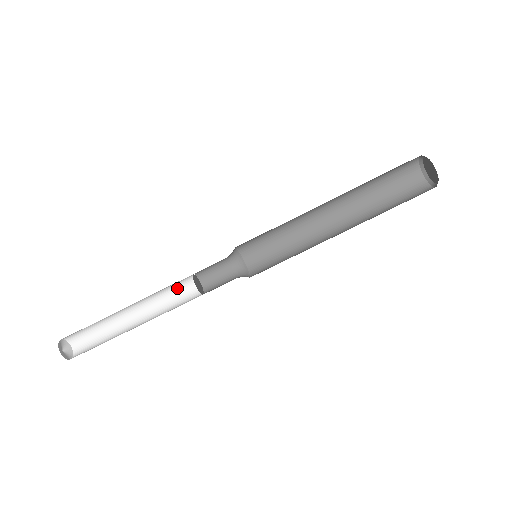
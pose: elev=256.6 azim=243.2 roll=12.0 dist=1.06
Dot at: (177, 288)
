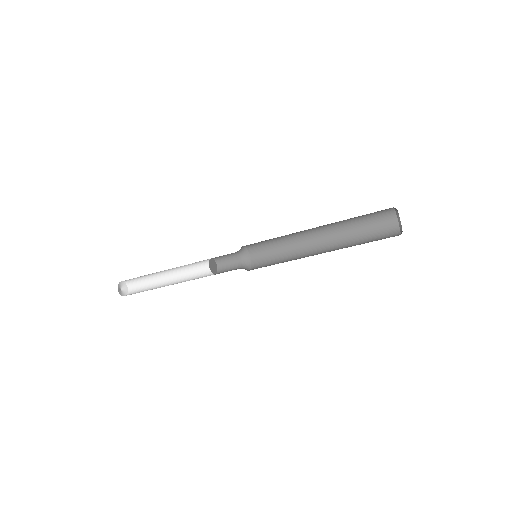
Dot at: occluded
